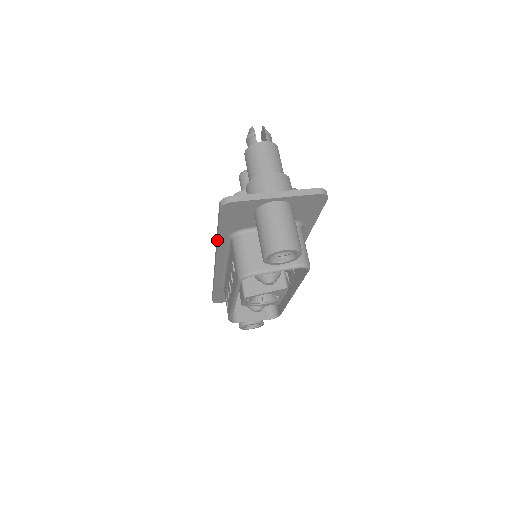
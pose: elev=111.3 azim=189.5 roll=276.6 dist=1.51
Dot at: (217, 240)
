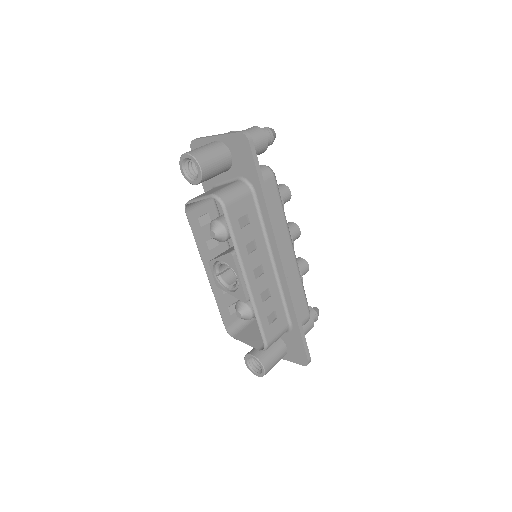
Dot at: occluded
